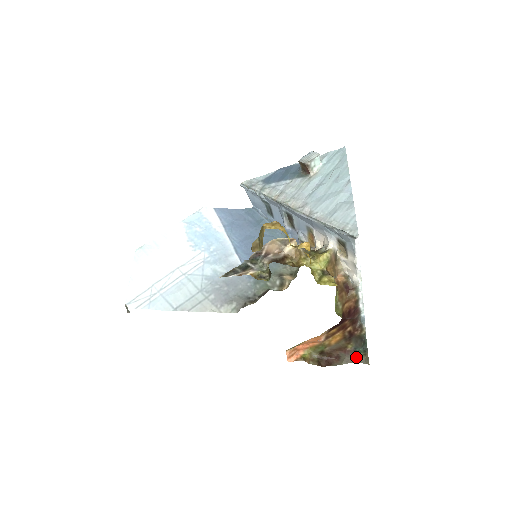
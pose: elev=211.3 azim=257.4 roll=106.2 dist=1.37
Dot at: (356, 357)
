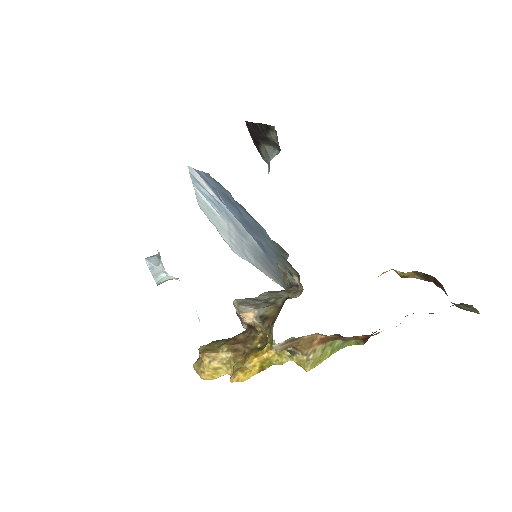
Dot at: (456, 305)
